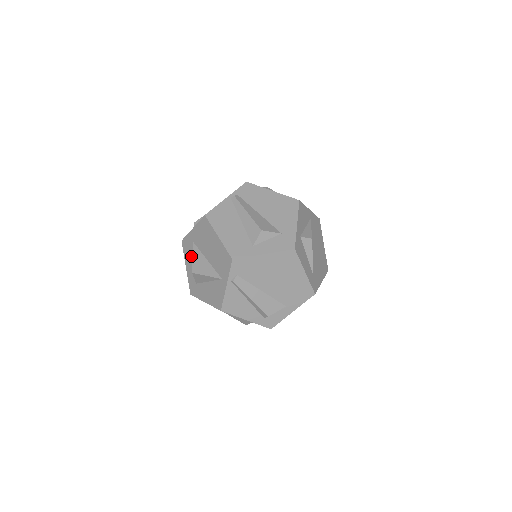
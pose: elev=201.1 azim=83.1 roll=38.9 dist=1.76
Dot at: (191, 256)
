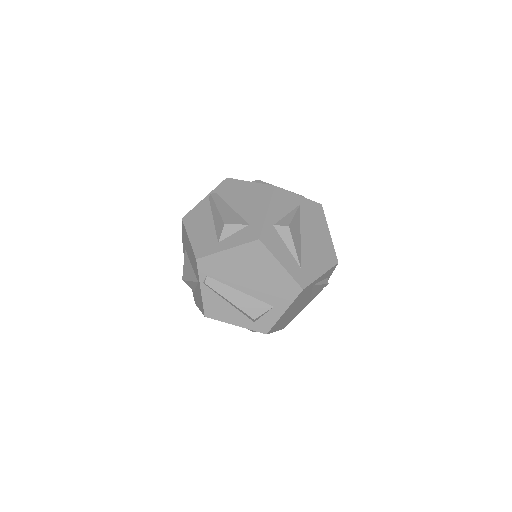
Dot at: occluded
